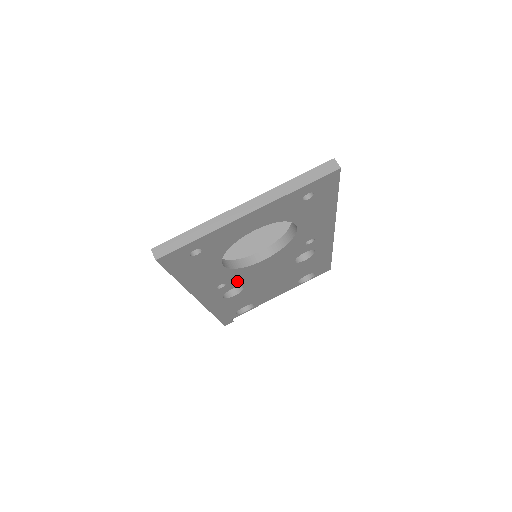
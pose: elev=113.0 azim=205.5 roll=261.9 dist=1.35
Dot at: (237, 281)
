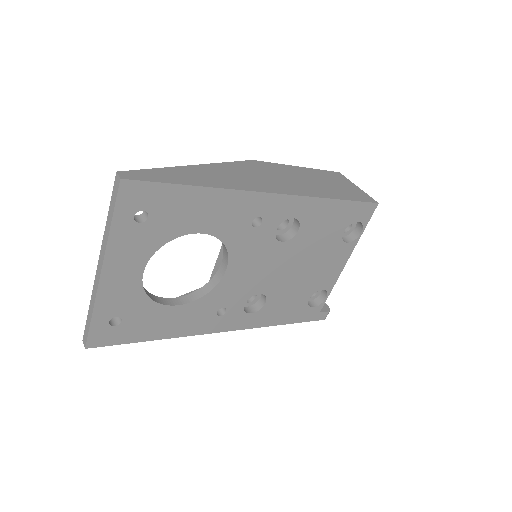
Dot at: (235, 298)
